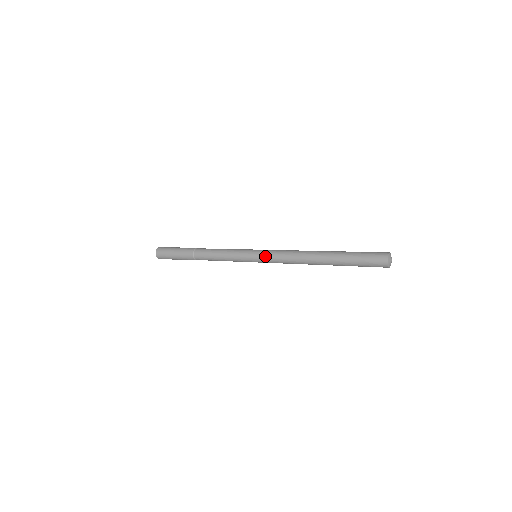
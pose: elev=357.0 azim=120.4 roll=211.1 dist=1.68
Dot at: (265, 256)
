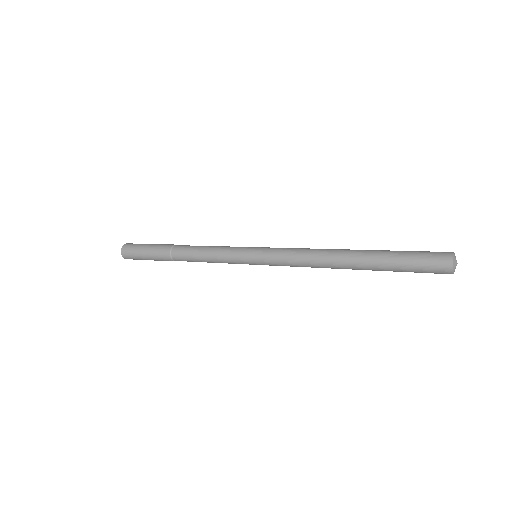
Dot at: (269, 253)
